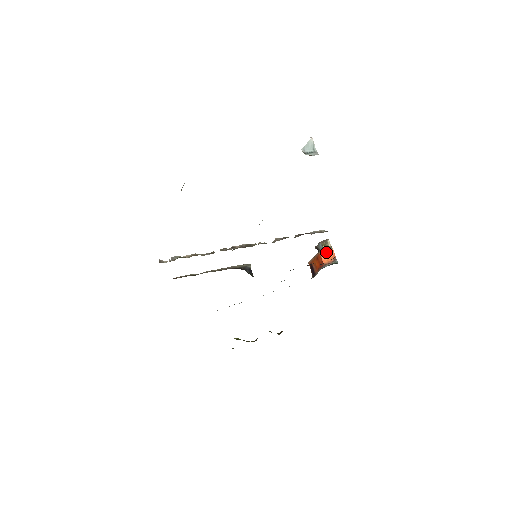
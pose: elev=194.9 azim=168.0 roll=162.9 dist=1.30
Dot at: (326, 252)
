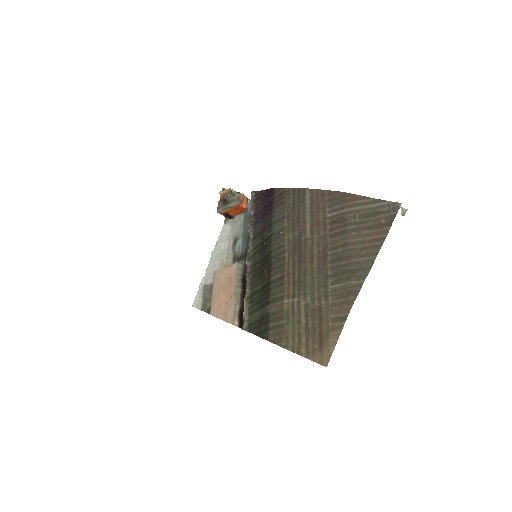
Dot at: (242, 200)
